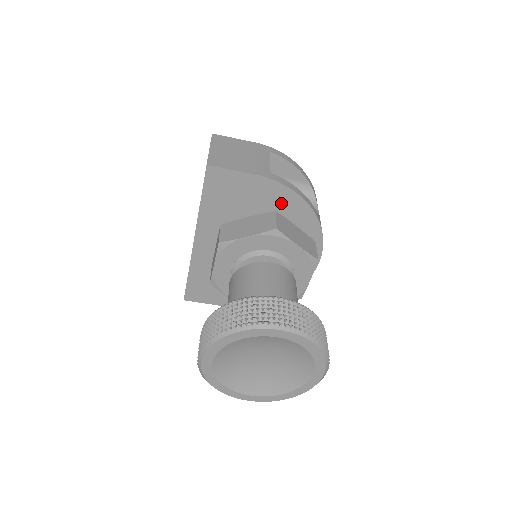
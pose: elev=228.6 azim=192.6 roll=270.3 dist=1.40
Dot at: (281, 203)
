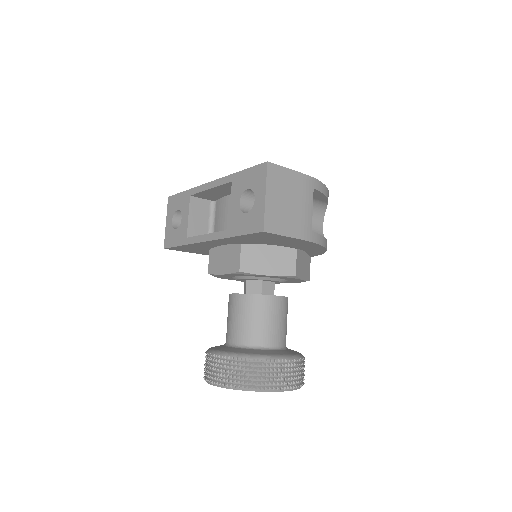
Dot at: (305, 246)
